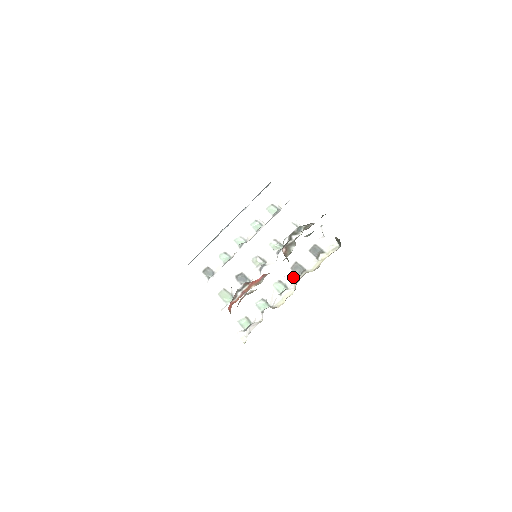
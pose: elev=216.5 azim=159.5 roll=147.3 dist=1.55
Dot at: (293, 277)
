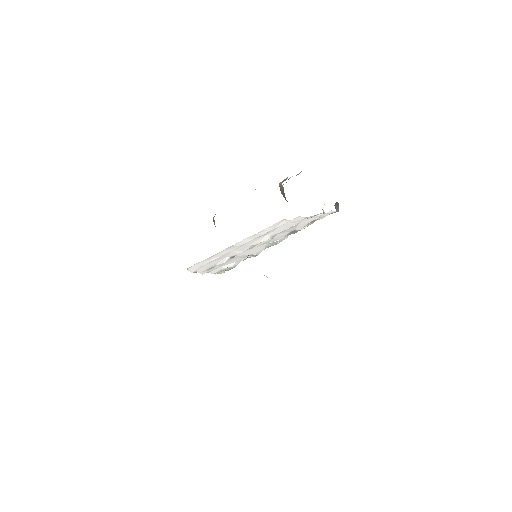
Dot at: occluded
